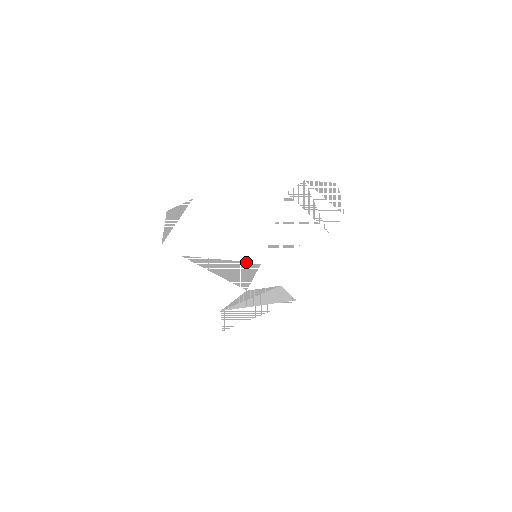
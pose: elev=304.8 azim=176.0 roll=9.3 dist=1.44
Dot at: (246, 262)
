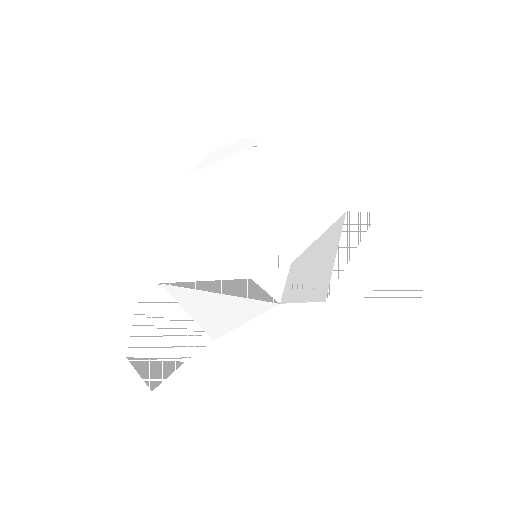
Dot at: (271, 250)
